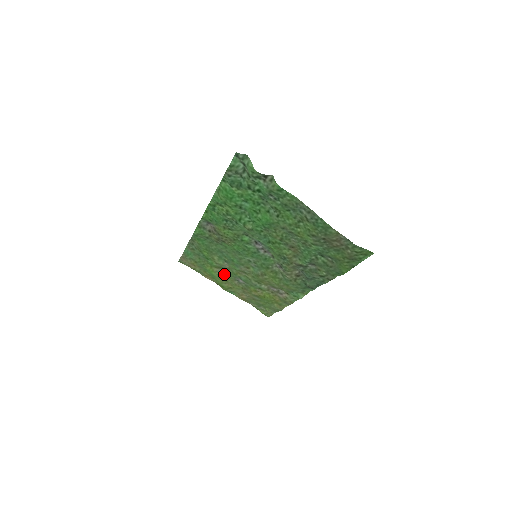
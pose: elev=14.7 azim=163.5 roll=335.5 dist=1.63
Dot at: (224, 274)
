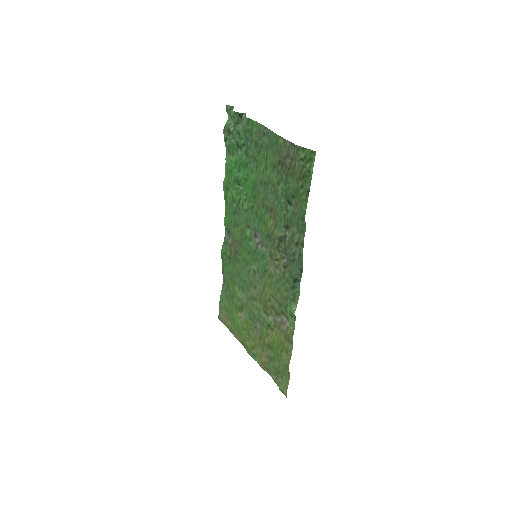
Dot at: (246, 319)
